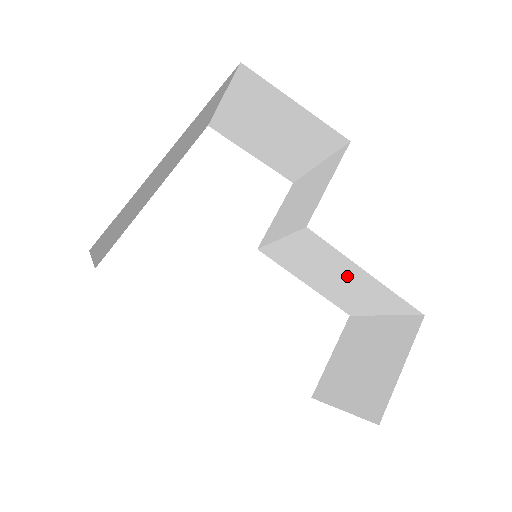
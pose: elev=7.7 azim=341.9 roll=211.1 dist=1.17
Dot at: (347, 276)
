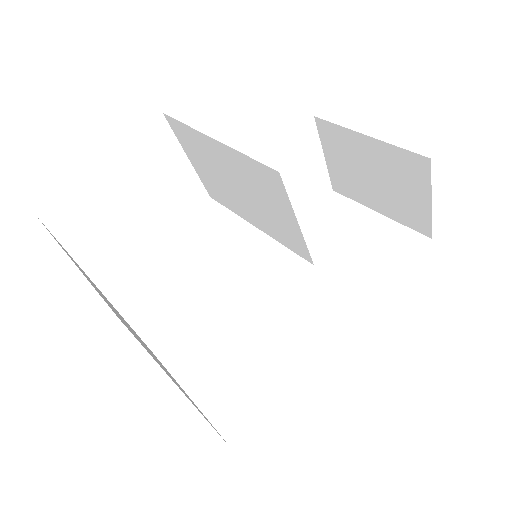
Dot at: occluded
